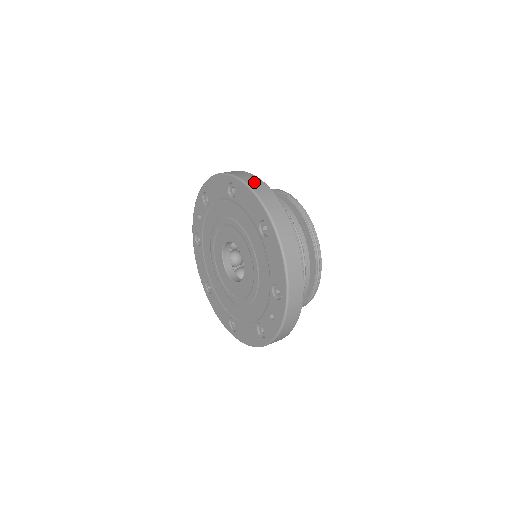
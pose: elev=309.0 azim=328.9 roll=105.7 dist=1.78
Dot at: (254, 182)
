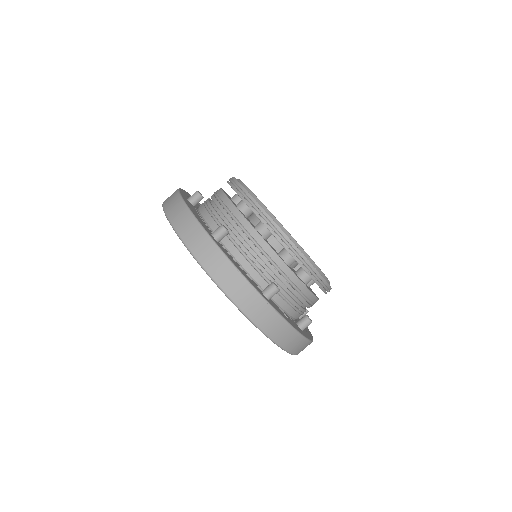
Dot at: (172, 206)
